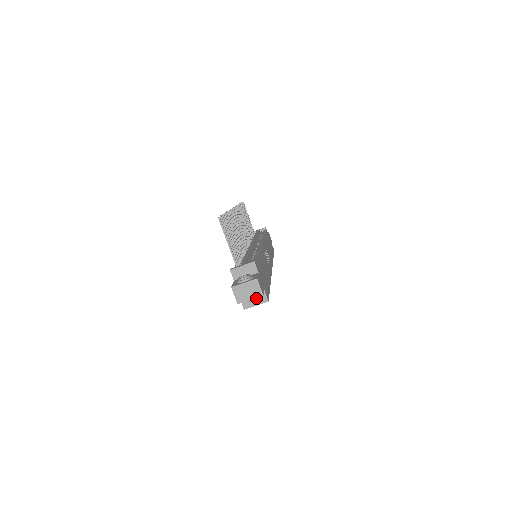
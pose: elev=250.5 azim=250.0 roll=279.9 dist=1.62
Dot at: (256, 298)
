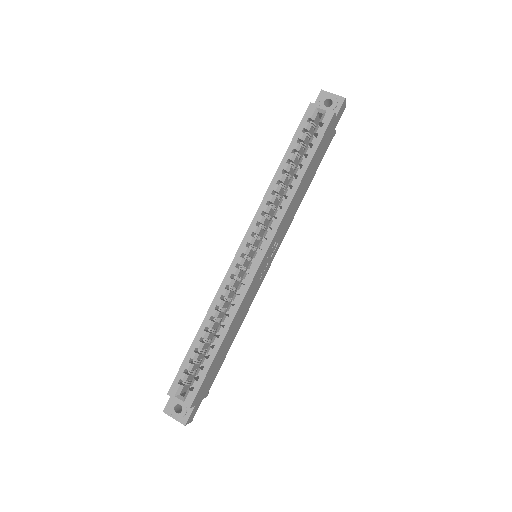
Dot at: (336, 98)
